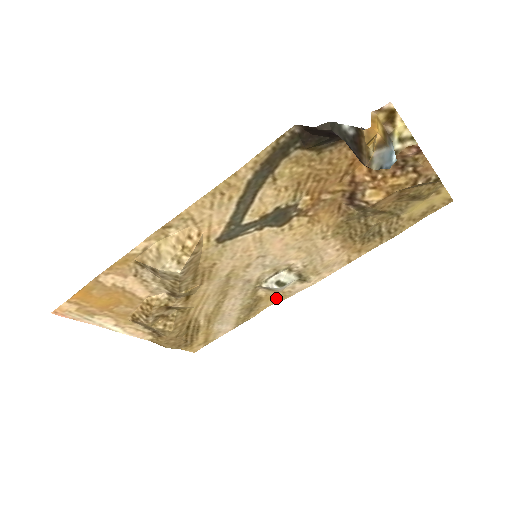
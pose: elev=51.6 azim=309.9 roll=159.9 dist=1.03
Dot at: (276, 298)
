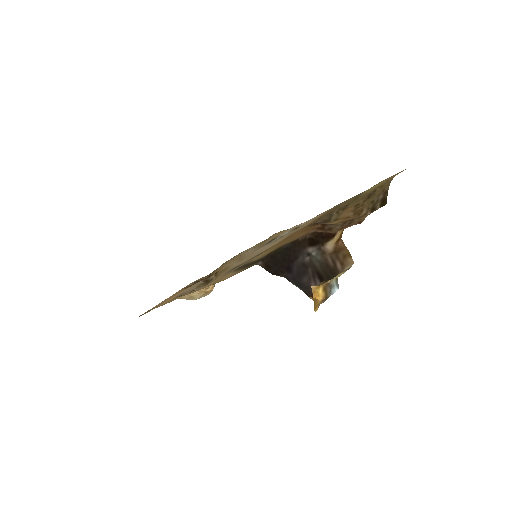
Dot at: (279, 232)
